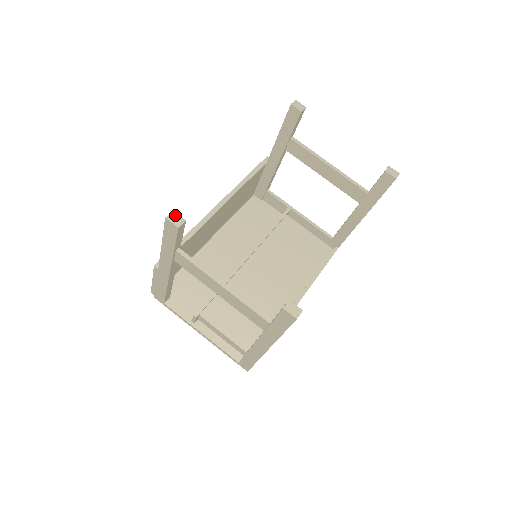
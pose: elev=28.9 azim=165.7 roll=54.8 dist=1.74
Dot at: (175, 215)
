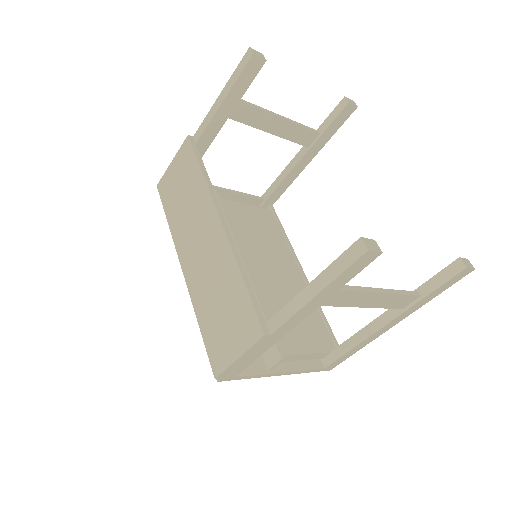
Dot at: (367, 241)
